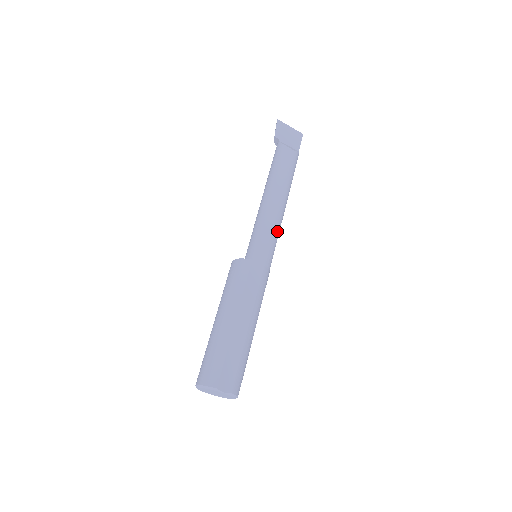
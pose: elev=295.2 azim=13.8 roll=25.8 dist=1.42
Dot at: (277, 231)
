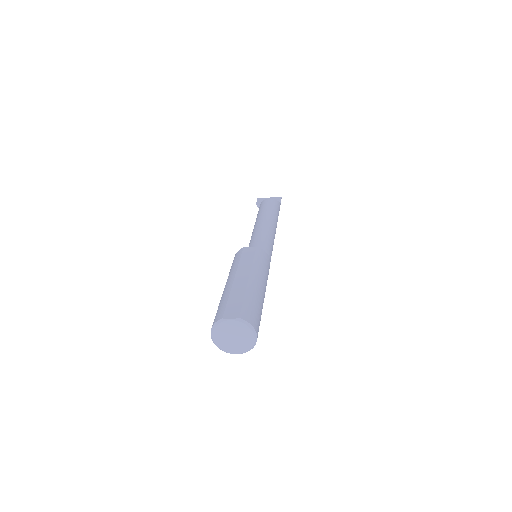
Dot at: (267, 234)
